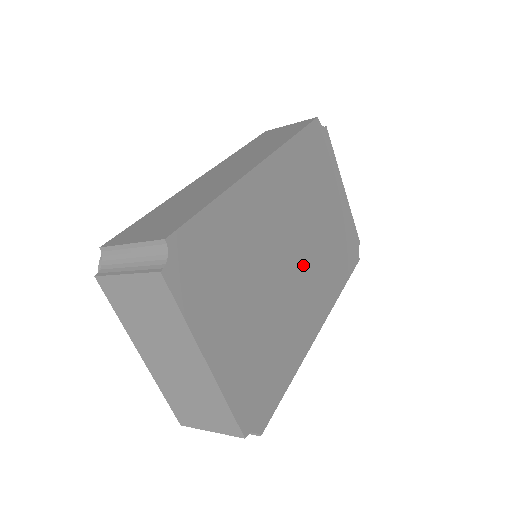
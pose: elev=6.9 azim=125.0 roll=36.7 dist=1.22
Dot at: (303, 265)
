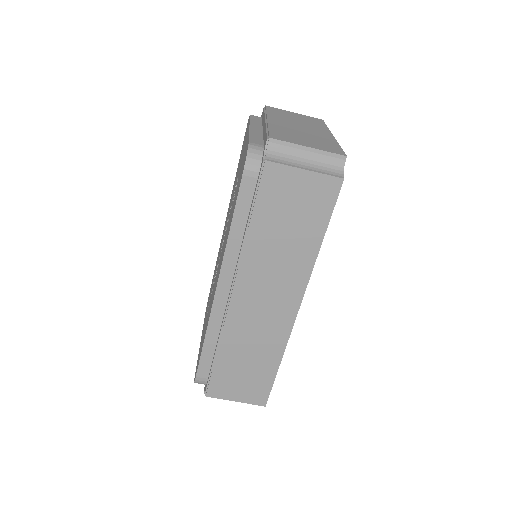
Dot at: occluded
